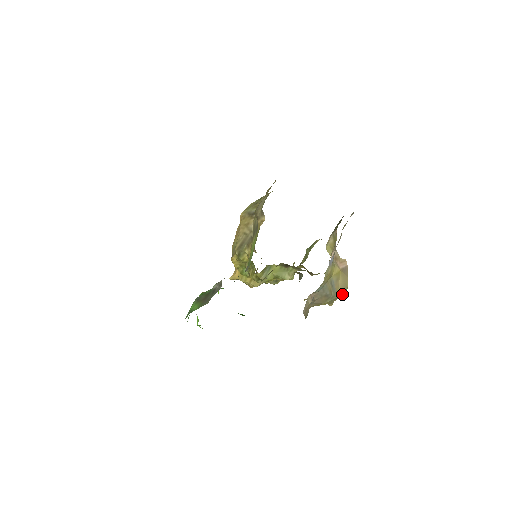
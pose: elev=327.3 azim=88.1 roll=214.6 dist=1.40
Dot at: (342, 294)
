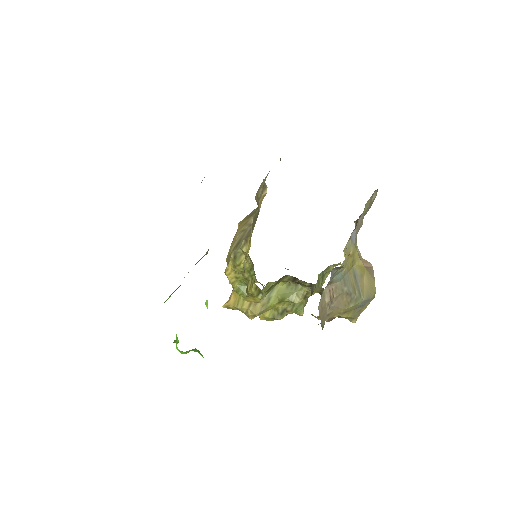
Dot at: (368, 302)
